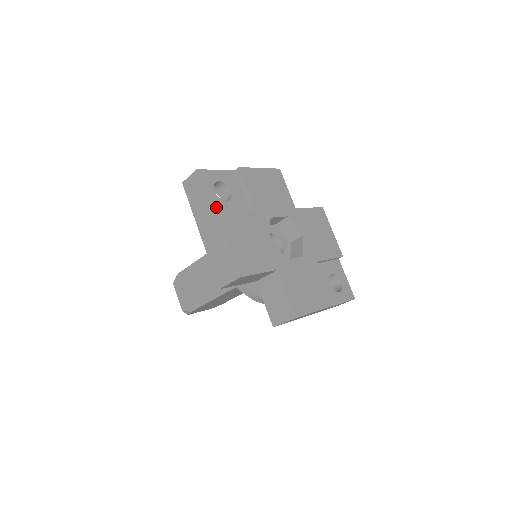
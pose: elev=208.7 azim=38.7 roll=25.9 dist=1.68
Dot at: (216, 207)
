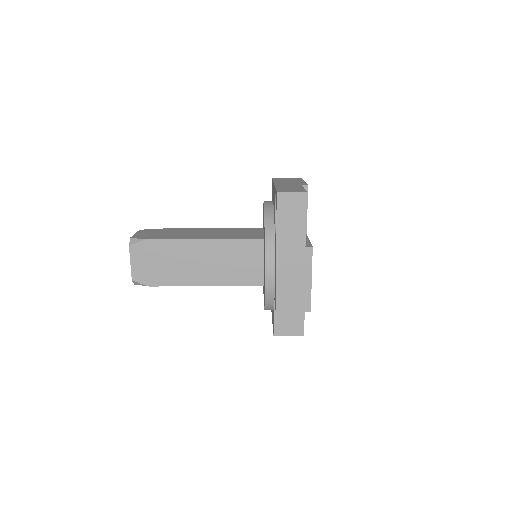
Dot at: occluded
